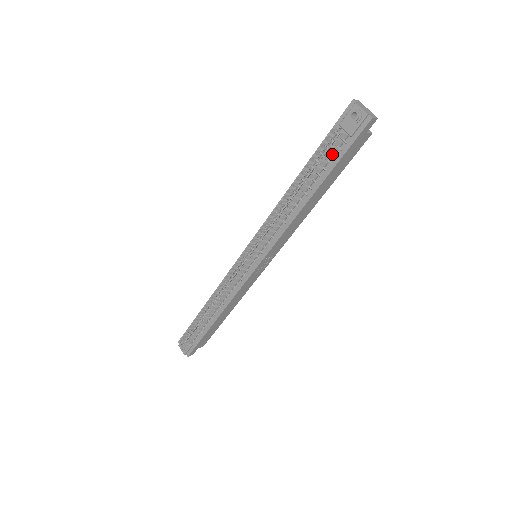
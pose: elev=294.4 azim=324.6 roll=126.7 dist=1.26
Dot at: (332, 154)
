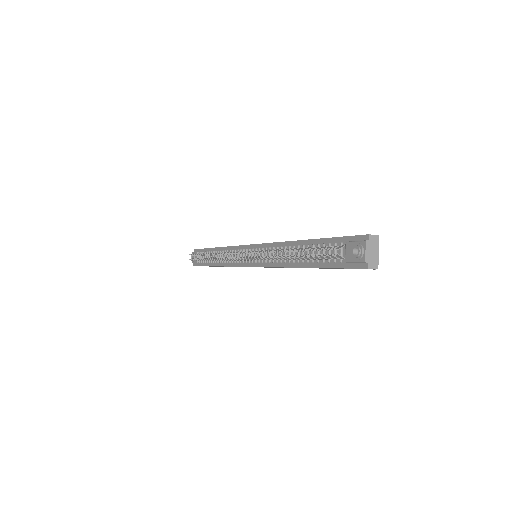
Dot at: (328, 257)
